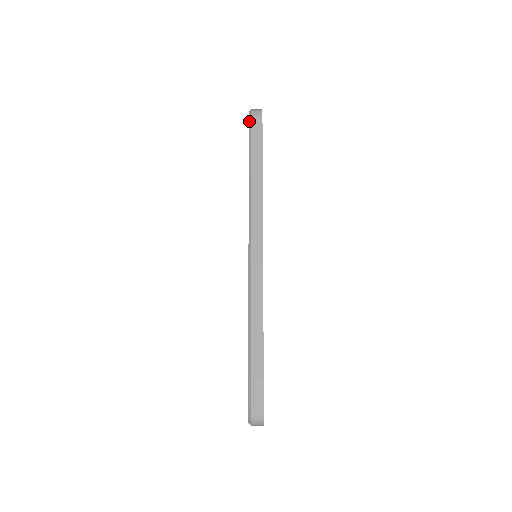
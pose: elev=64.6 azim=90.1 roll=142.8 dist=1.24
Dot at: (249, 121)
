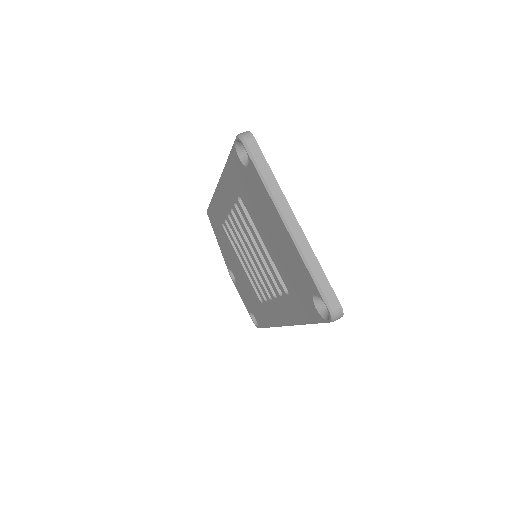
Dot at: (207, 210)
